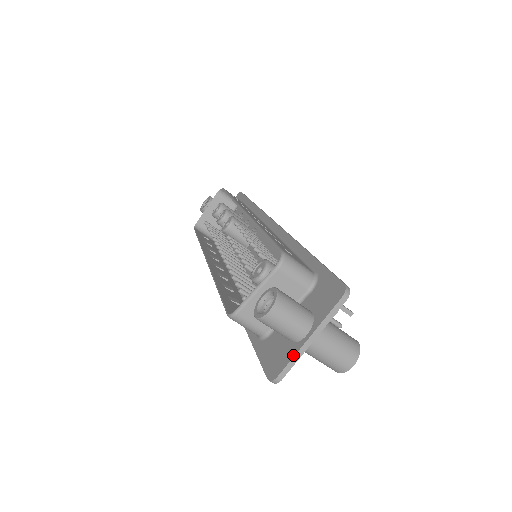
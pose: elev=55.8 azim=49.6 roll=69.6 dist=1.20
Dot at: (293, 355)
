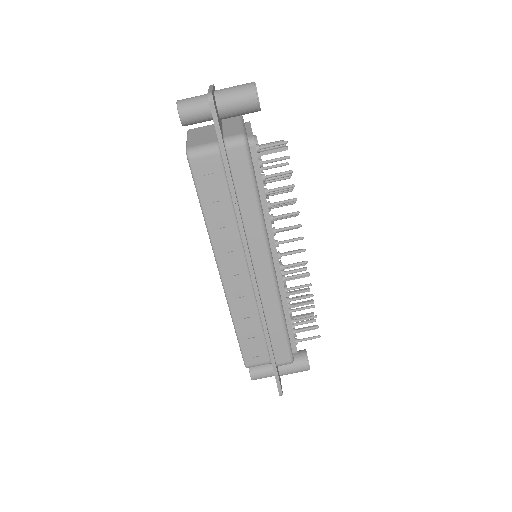
Dot at: occluded
